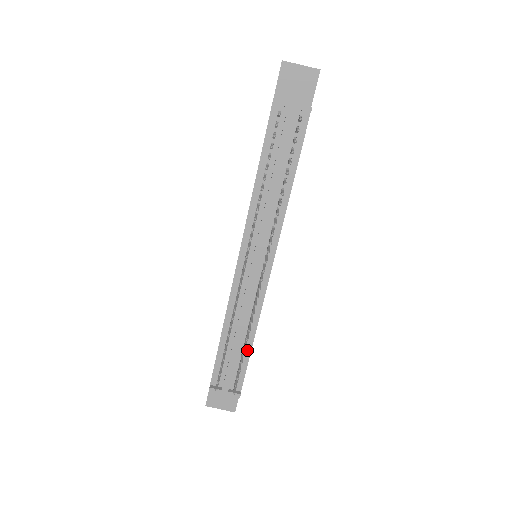
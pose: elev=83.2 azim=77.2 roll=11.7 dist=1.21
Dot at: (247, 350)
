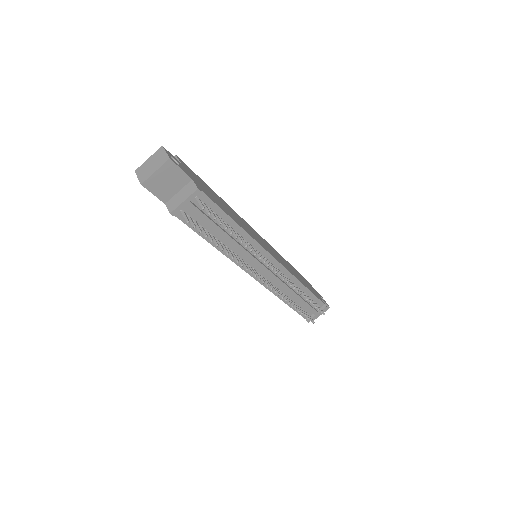
Dot at: (307, 292)
